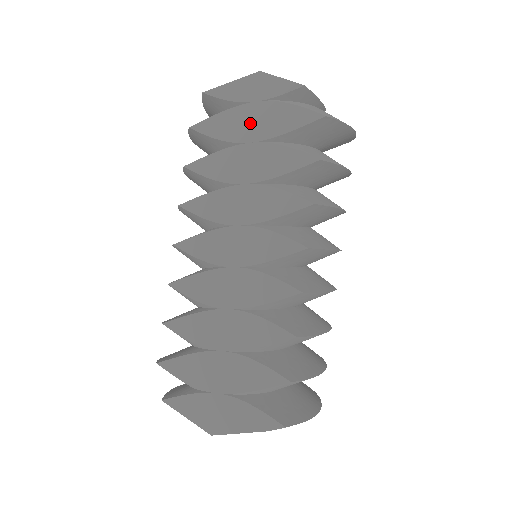
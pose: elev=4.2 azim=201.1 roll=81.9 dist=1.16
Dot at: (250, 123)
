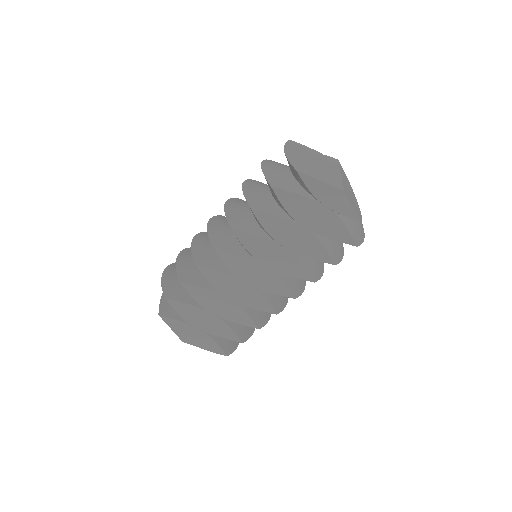
Dot at: (313, 217)
